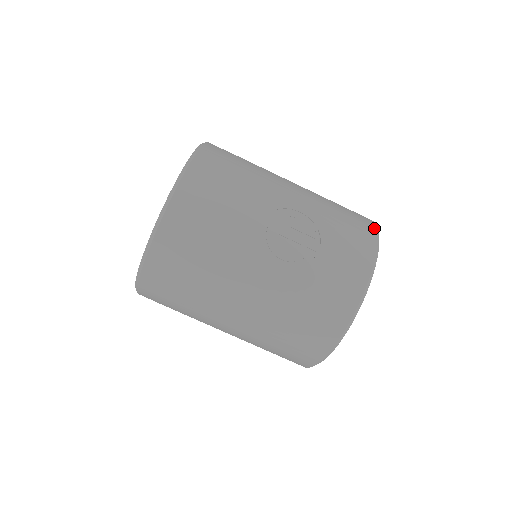
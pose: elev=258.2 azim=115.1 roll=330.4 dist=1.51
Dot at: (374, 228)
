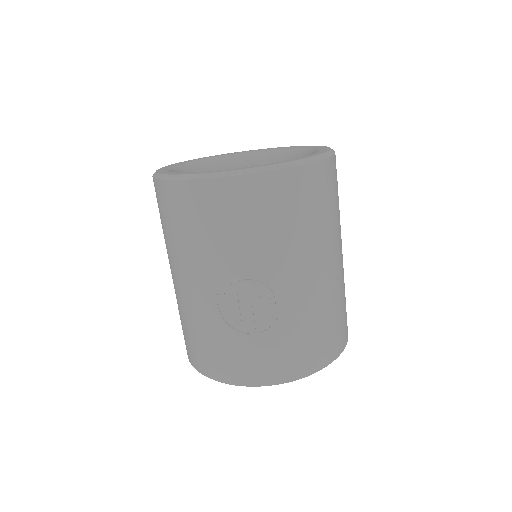
Dot at: (319, 367)
